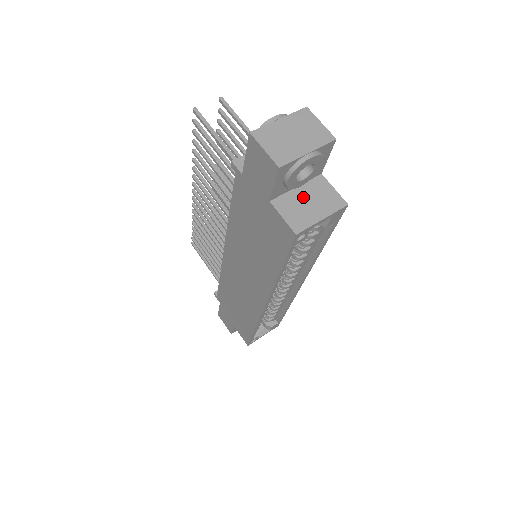
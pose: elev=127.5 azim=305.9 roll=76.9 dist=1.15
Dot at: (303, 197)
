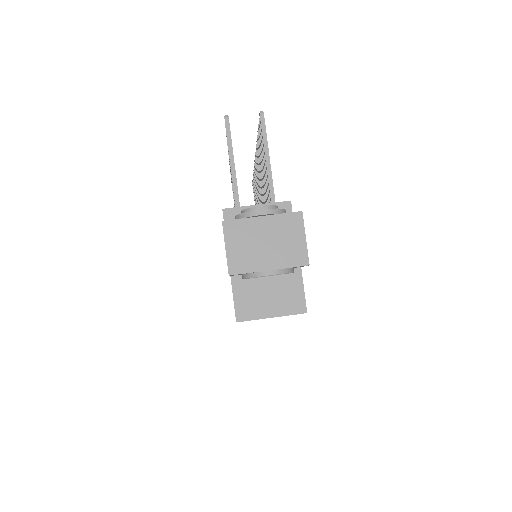
Dot at: (266, 285)
